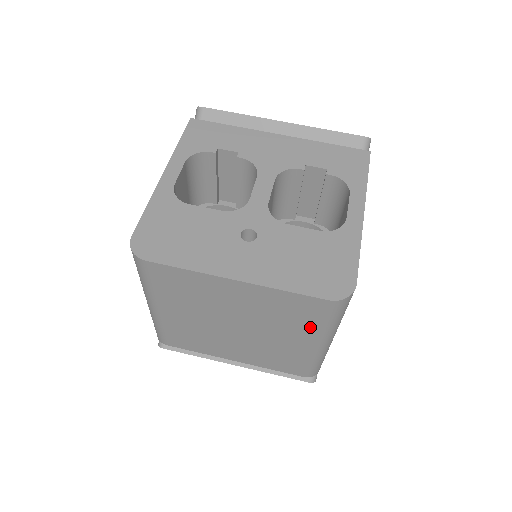
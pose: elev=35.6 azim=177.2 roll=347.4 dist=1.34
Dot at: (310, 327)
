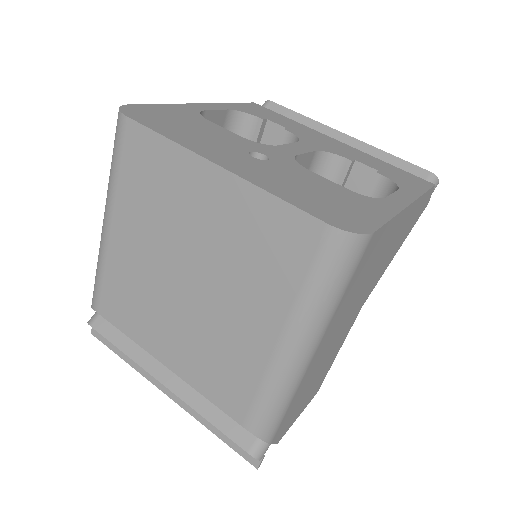
Dot at: (285, 292)
